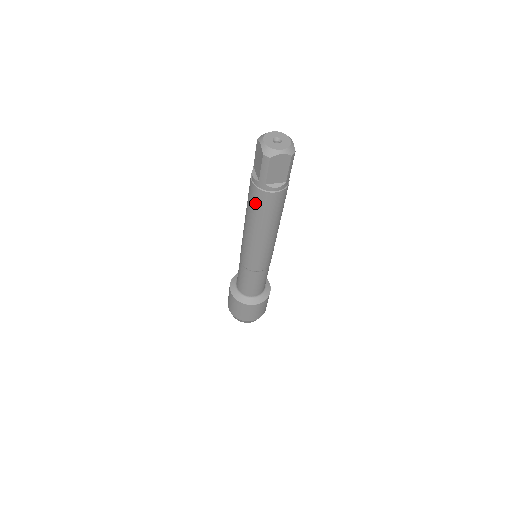
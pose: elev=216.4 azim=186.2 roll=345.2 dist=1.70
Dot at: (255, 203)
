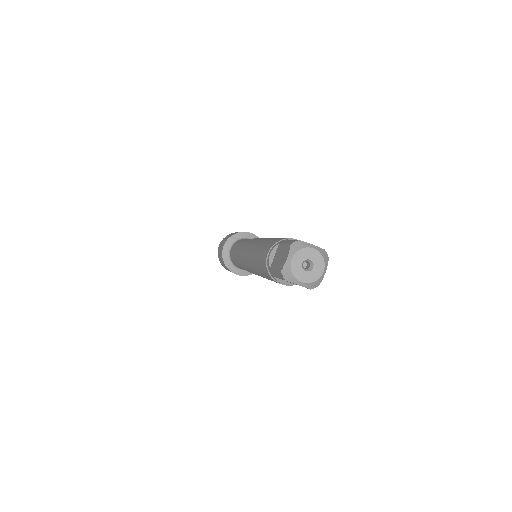
Dot at: occluded
